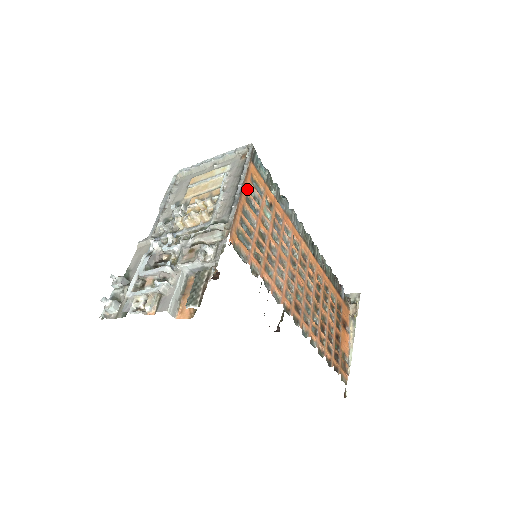
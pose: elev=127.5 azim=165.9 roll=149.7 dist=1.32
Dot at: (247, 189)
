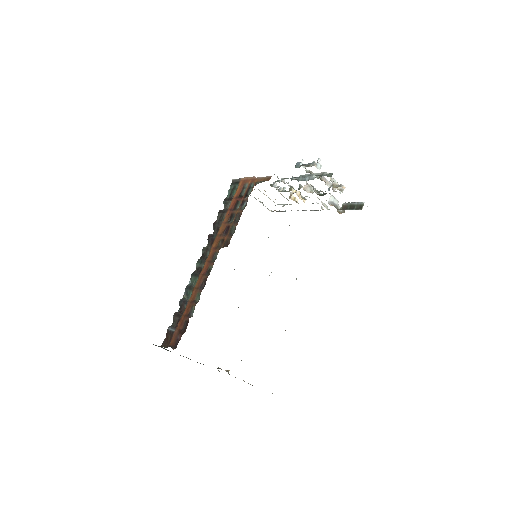
Dot at: occluded
